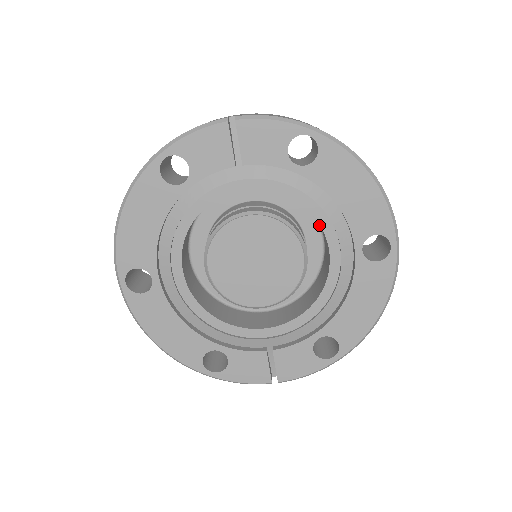
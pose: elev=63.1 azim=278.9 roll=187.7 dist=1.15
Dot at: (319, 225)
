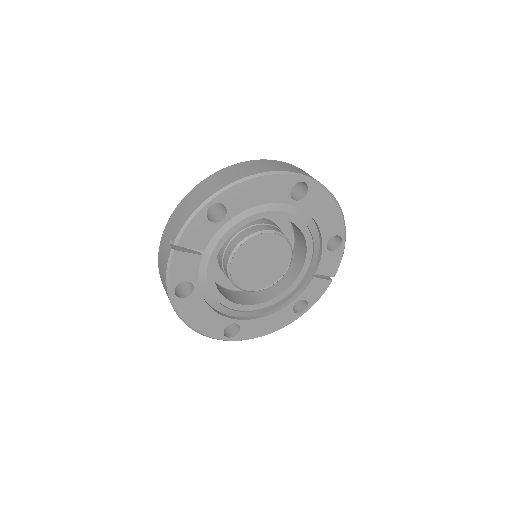
Dot at: occluded
